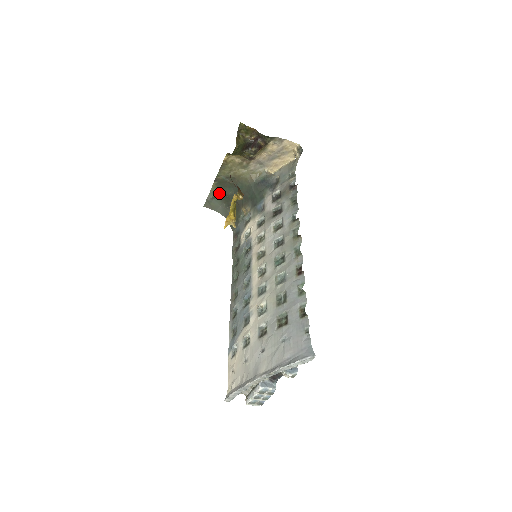
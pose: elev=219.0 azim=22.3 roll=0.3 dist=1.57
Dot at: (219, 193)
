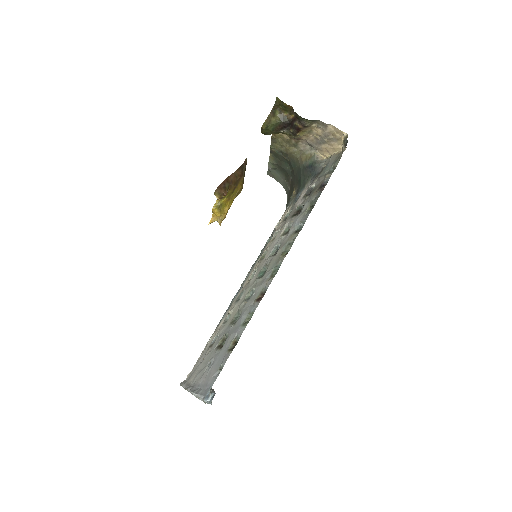
Dot at: (278, 165)
